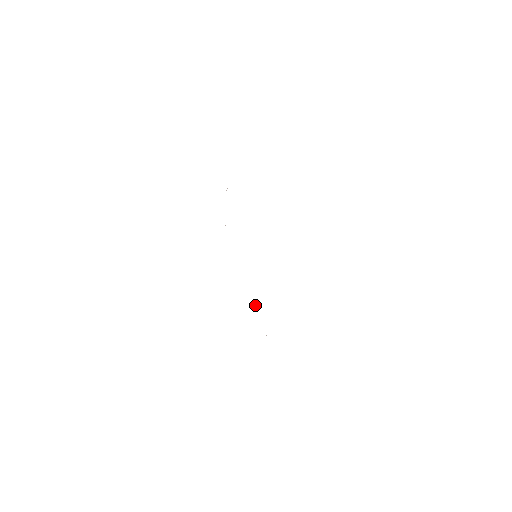
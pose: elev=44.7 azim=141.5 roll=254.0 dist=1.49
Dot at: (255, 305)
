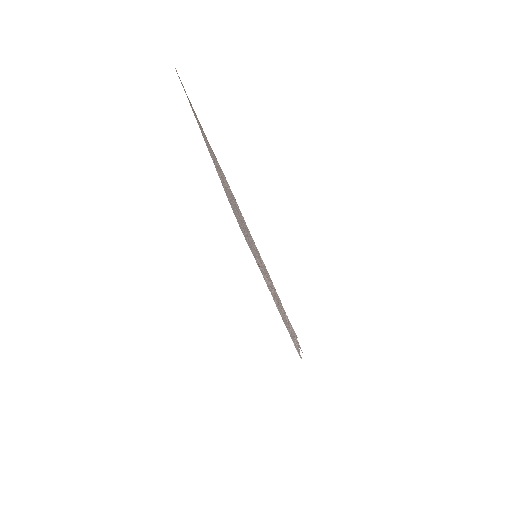
Dot at: occluded
